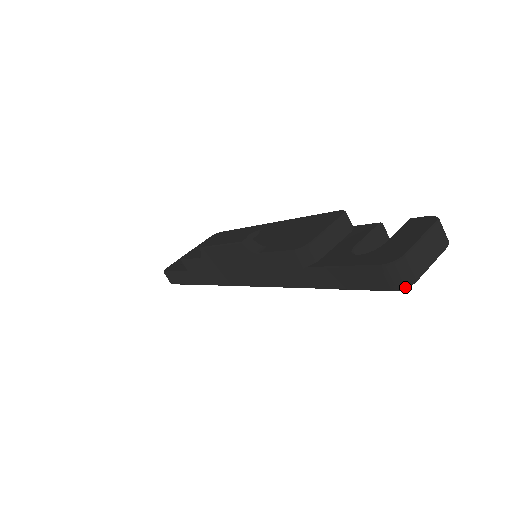
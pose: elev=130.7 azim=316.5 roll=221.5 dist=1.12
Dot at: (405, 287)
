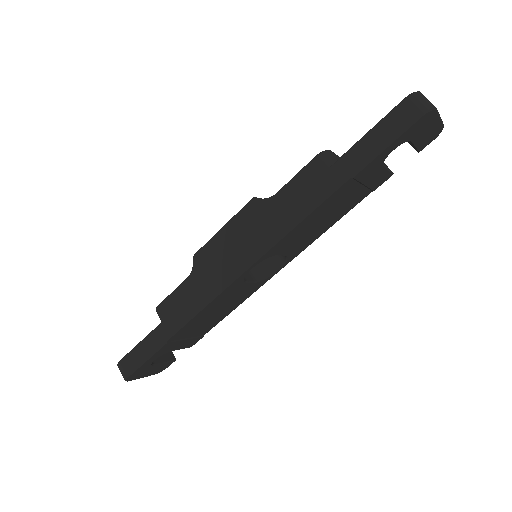
Dot at: (430, 108)
